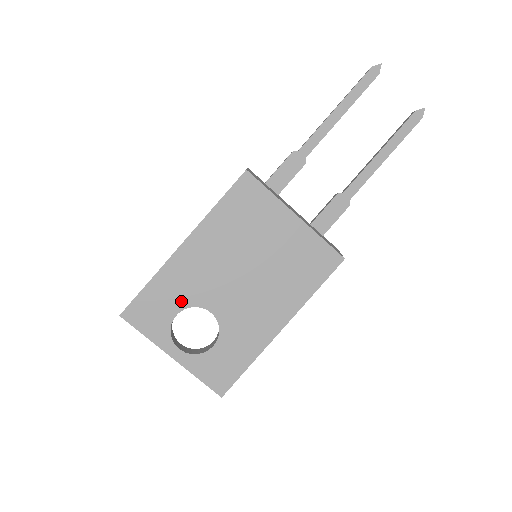
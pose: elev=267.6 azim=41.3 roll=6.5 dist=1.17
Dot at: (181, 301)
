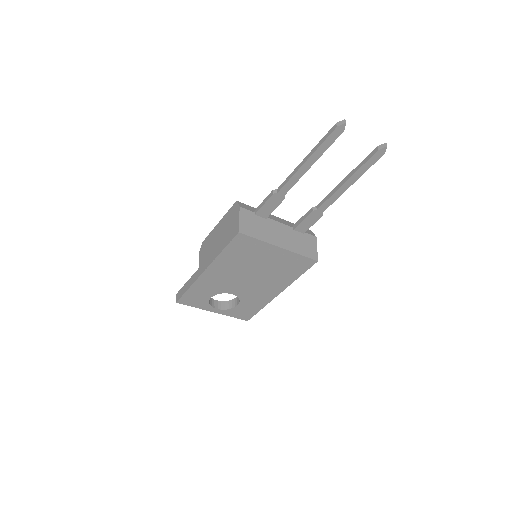
Dot at: (212, 293)
